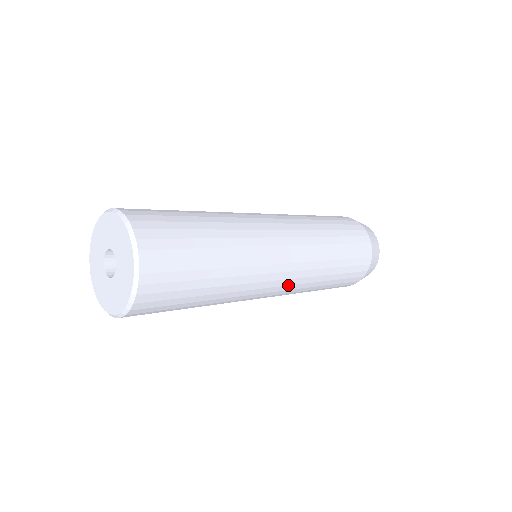
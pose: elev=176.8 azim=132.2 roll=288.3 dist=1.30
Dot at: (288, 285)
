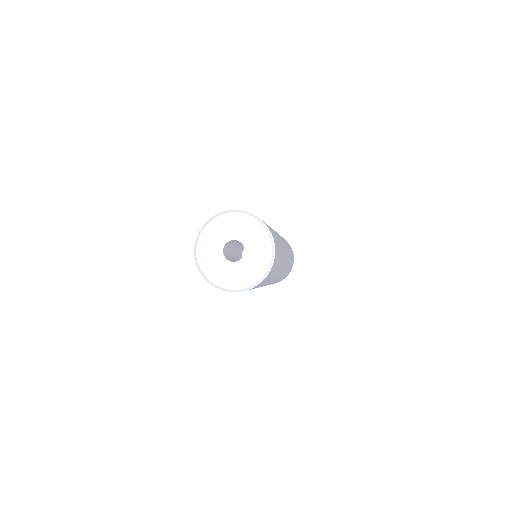
Dot at: (286, 265)
